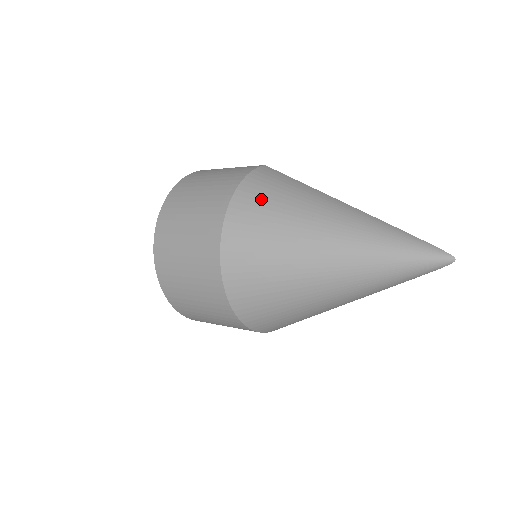
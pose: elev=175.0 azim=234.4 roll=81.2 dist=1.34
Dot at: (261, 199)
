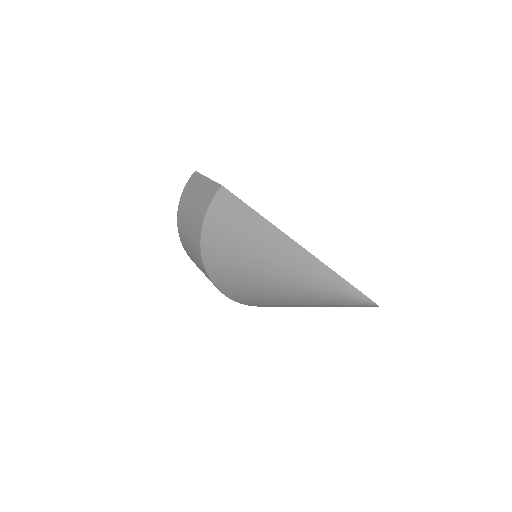
Dot at: (219, 244)
